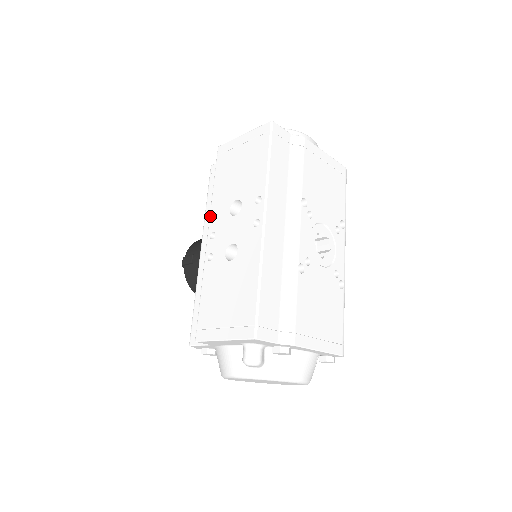
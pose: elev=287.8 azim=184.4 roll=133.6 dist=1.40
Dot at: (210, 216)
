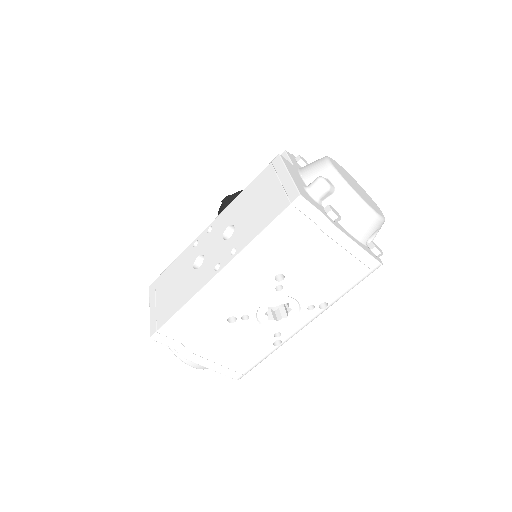
Dot at: (223, 211)
